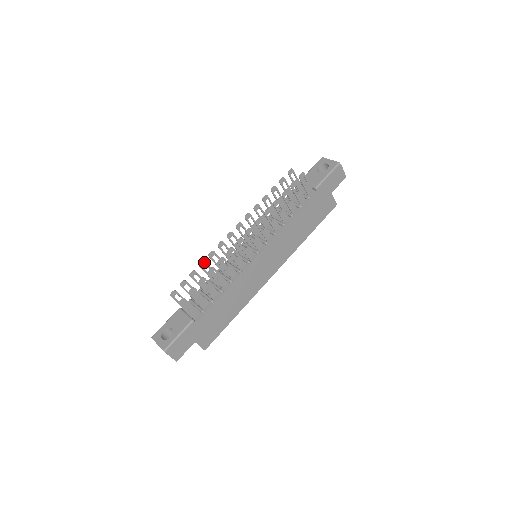
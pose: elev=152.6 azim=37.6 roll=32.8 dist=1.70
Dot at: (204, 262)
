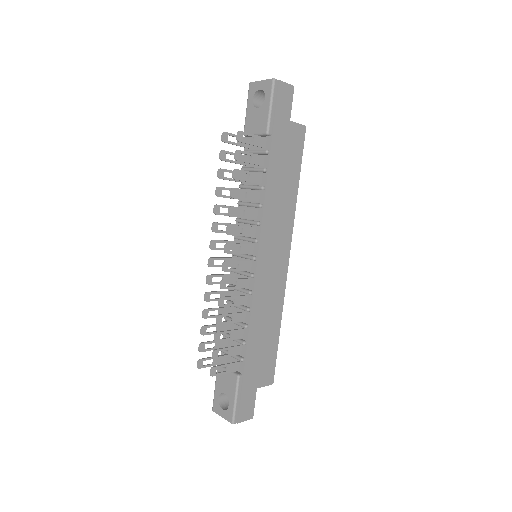
Dot at: (206, 311)
